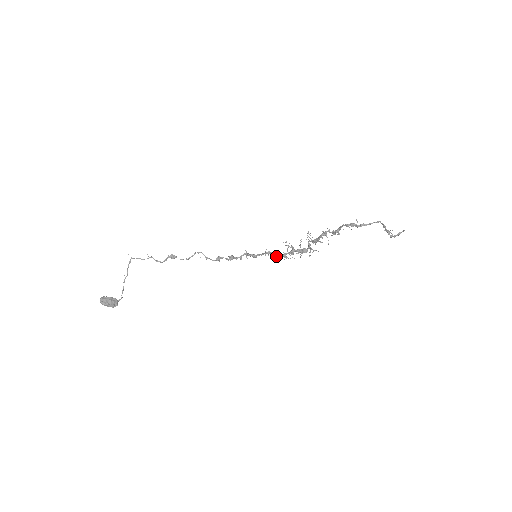
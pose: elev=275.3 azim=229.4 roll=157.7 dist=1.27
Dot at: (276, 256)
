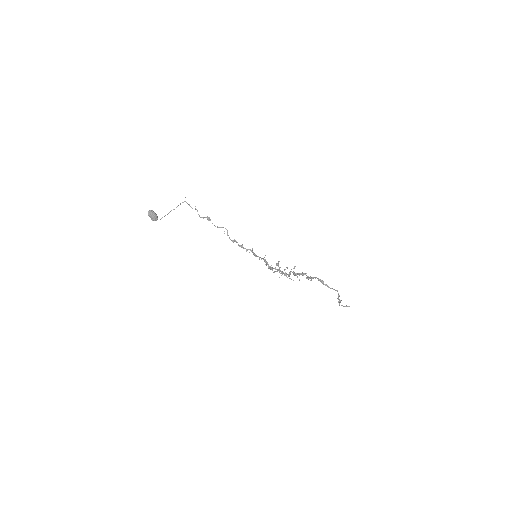
Dot at: occluded
